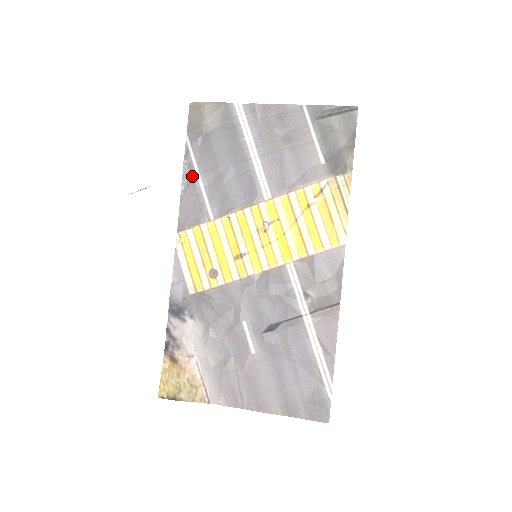
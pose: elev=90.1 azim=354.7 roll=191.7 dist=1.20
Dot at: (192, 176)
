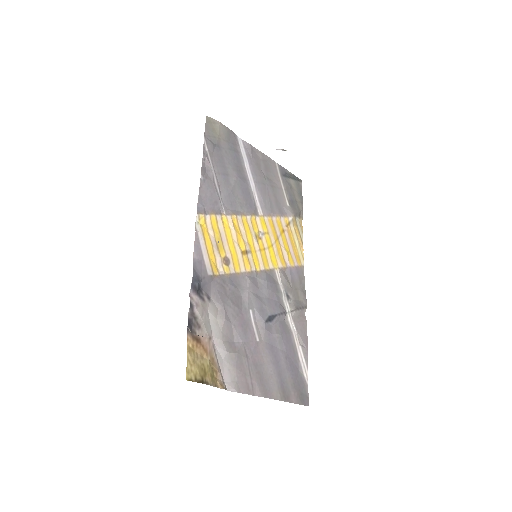
Dot at: (209, 172)
